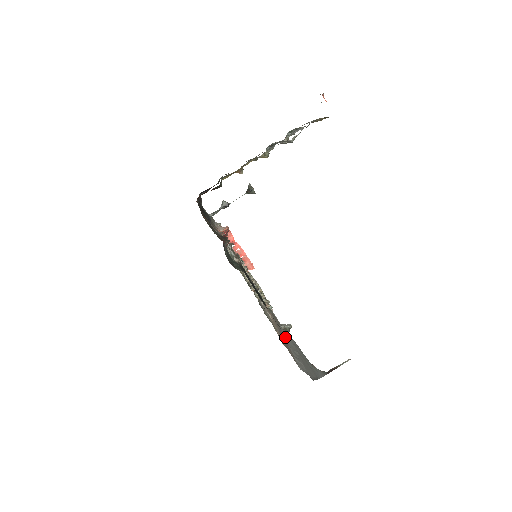
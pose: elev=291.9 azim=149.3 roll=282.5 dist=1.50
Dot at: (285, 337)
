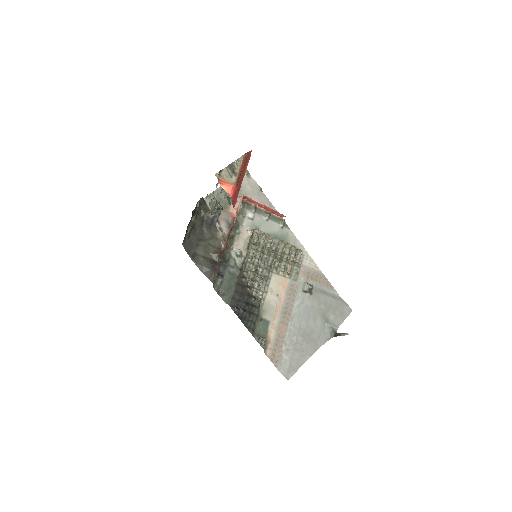
Dot at: (294, 313)
